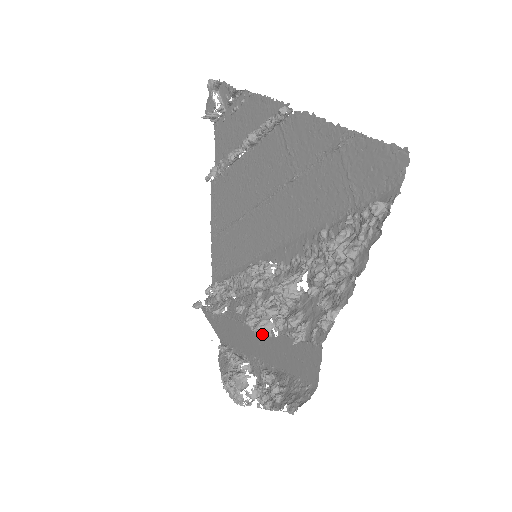
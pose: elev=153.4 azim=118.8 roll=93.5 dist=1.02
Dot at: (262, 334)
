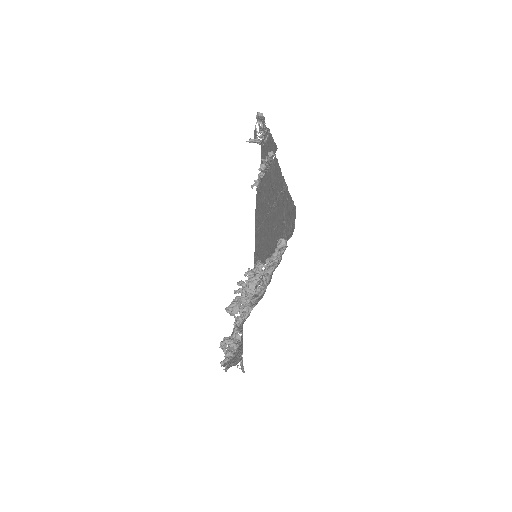
Dot at: (230, 313)
